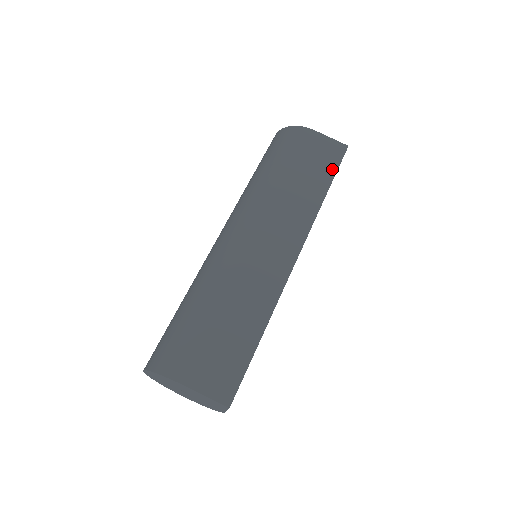
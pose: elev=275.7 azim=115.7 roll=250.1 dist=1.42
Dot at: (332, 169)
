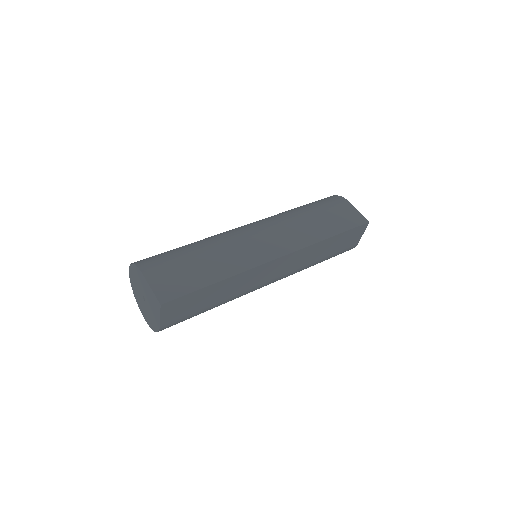
Dot at: (346, 227)
